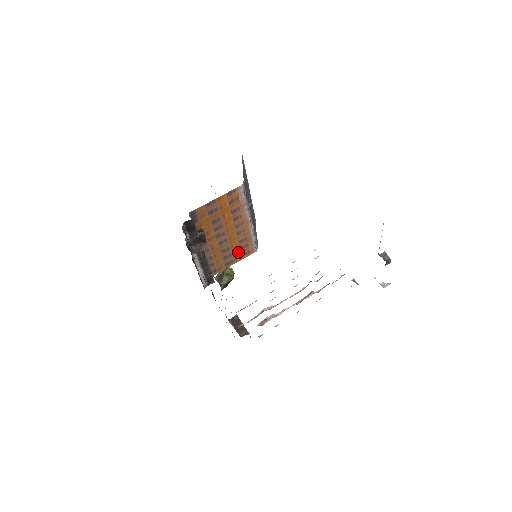
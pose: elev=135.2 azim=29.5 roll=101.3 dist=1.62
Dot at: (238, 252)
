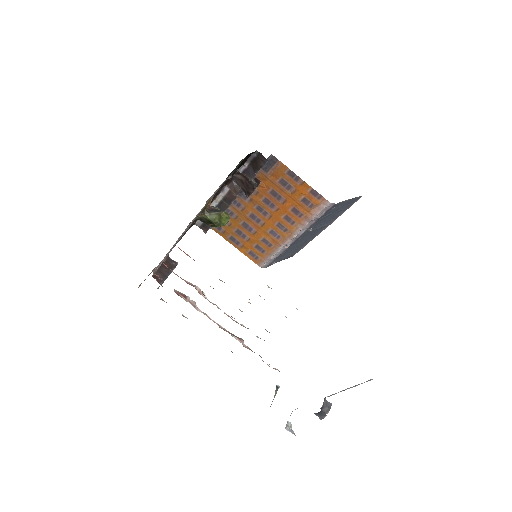
Dot at: (251, 245)
